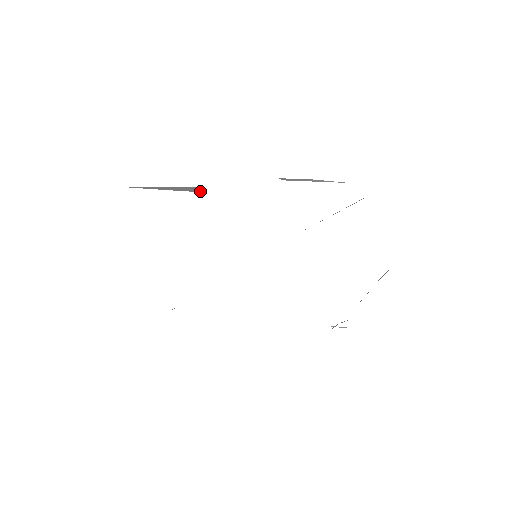
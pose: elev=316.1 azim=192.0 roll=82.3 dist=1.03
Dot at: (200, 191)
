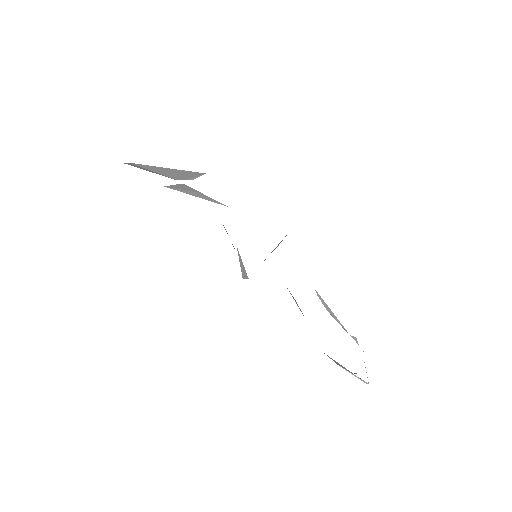
Dot at: (180, 178)
